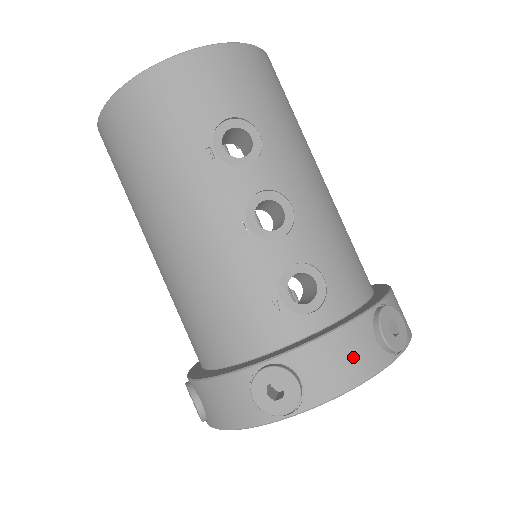
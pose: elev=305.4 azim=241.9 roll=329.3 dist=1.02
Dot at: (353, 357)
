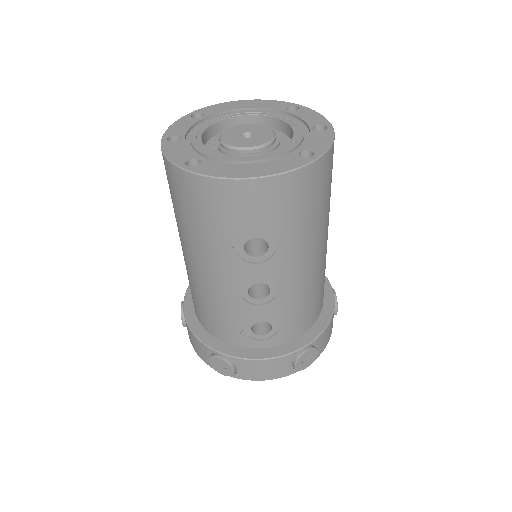
Dot at: (271, 370)
